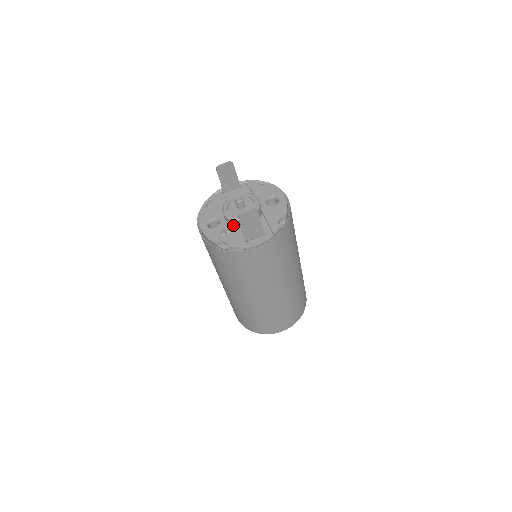
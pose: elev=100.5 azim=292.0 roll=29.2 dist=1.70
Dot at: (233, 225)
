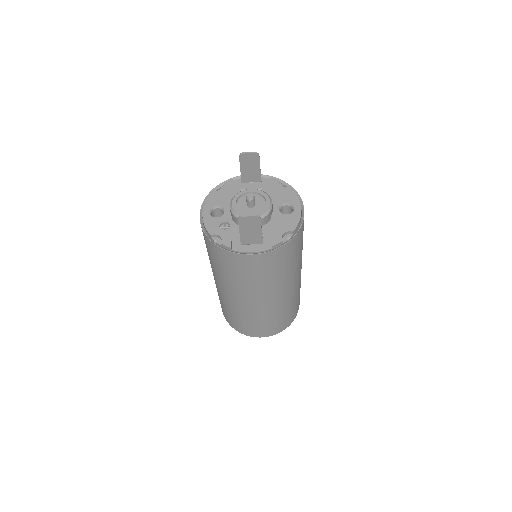
Dot at: (236, 221)
